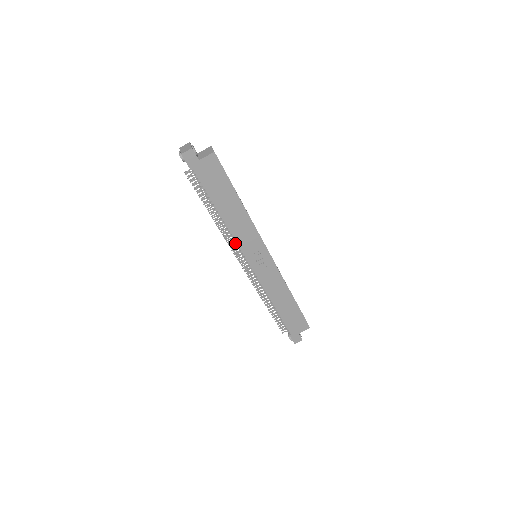
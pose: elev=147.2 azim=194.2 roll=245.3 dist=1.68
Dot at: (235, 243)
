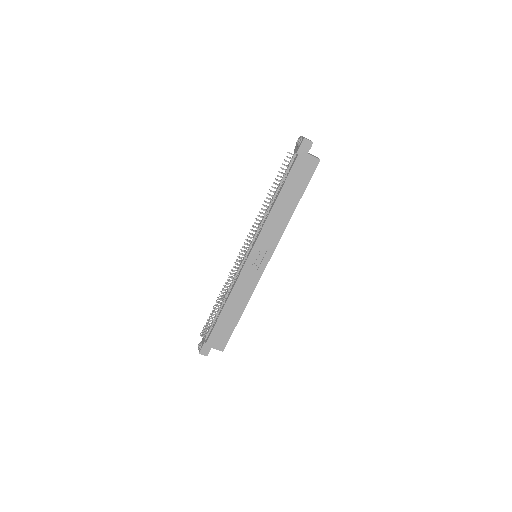
Dot at: (257, 231)
